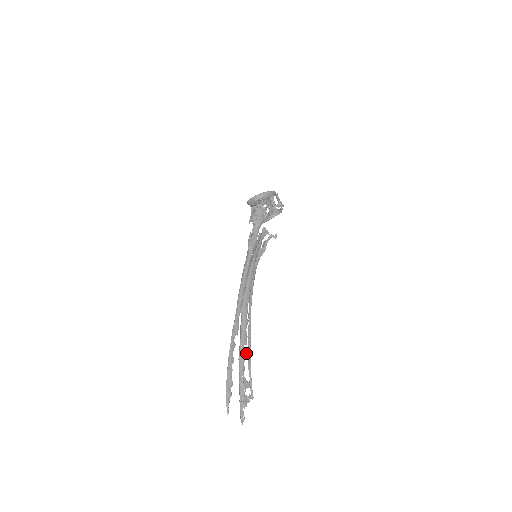
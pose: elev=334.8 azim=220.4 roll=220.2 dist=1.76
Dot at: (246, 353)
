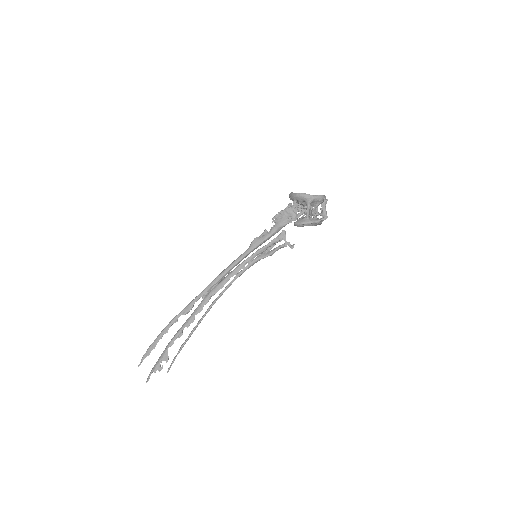
Dot at: (182, 334)
